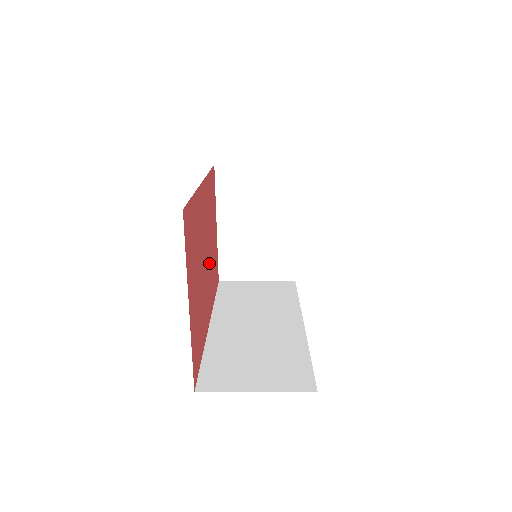
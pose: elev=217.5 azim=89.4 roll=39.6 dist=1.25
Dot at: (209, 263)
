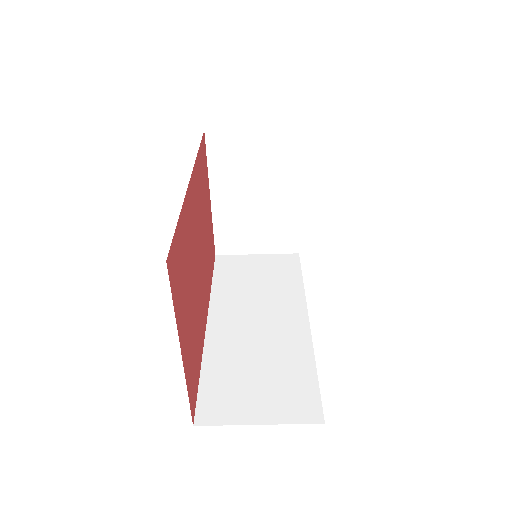
Dot at: (203, 257)
